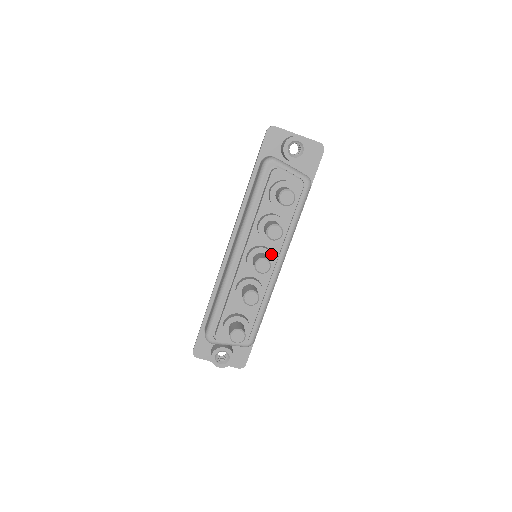
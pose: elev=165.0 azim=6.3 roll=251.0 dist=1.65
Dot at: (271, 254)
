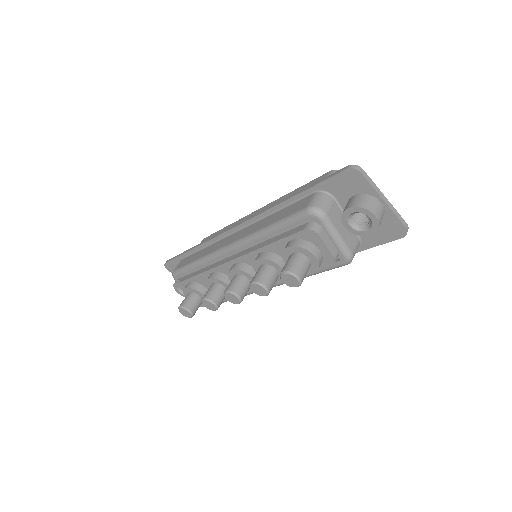
Dot at: occluded
